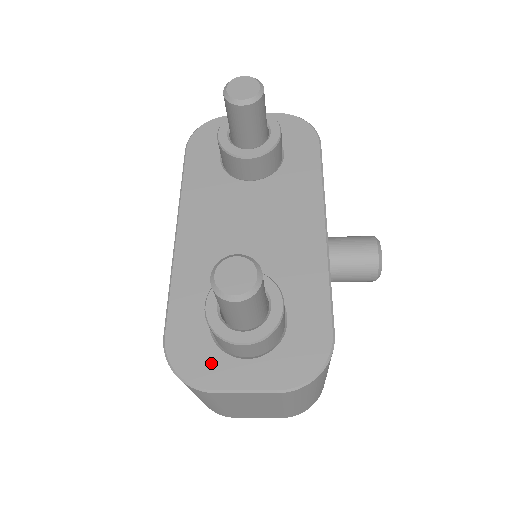
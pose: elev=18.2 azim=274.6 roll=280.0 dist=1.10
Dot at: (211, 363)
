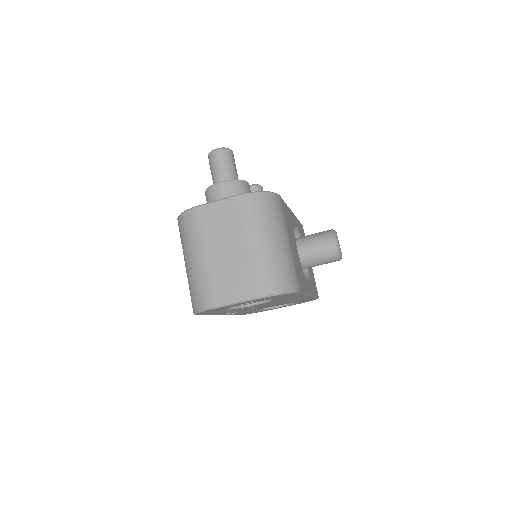
Dot at: occluded
